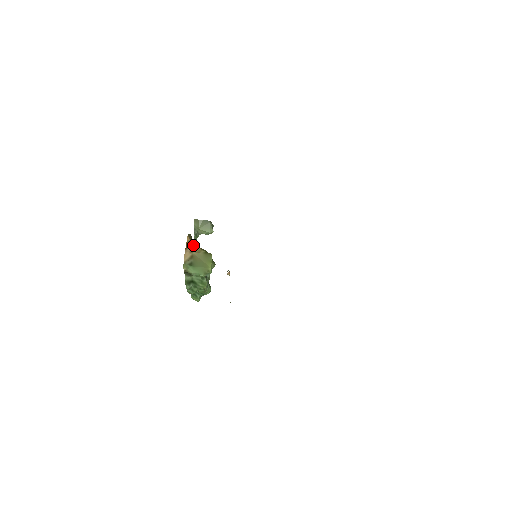
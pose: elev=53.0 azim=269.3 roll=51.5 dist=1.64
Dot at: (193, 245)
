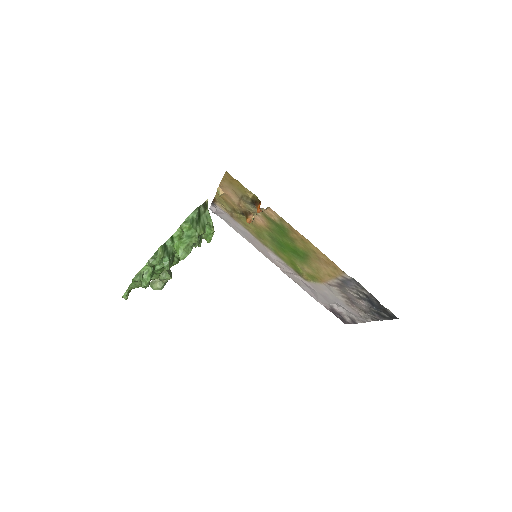
Dot at: occluded
